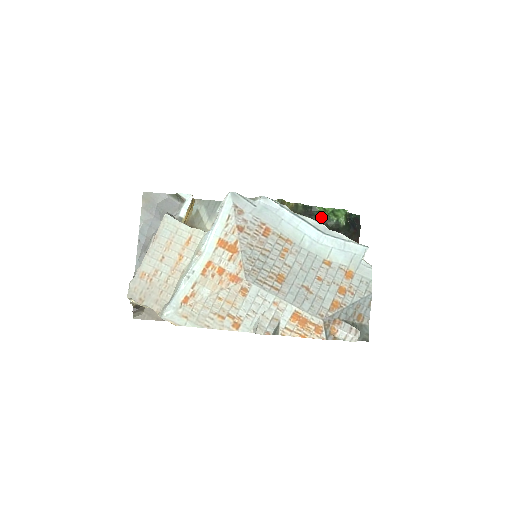
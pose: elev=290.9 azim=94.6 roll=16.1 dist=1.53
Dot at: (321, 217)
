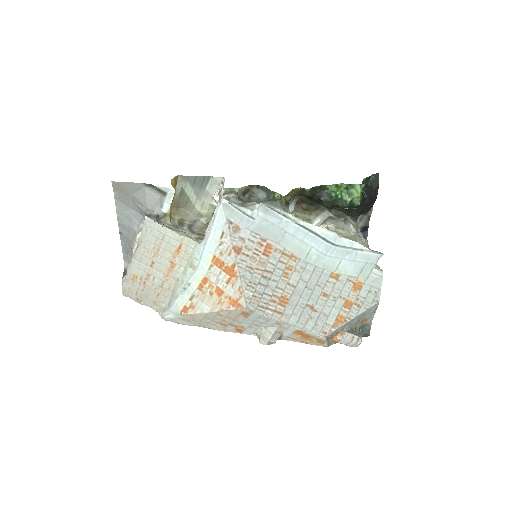
Dot at: (332, 198)
